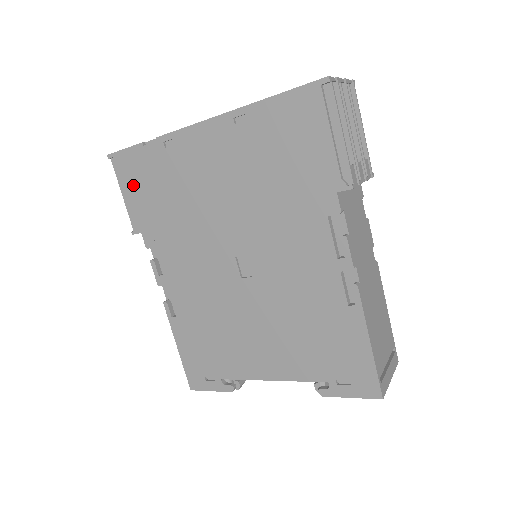
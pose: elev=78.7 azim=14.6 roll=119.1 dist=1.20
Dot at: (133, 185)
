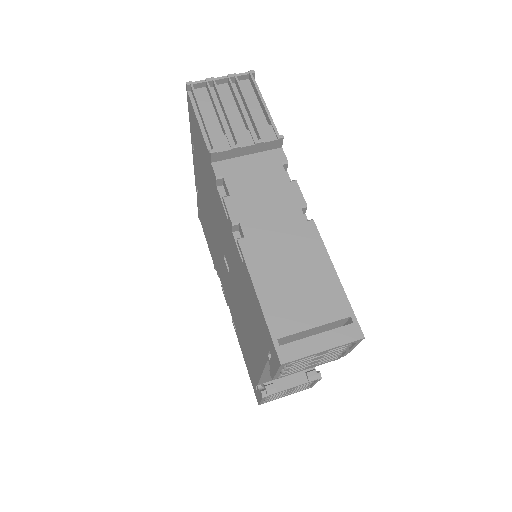
Dot at: occluded
